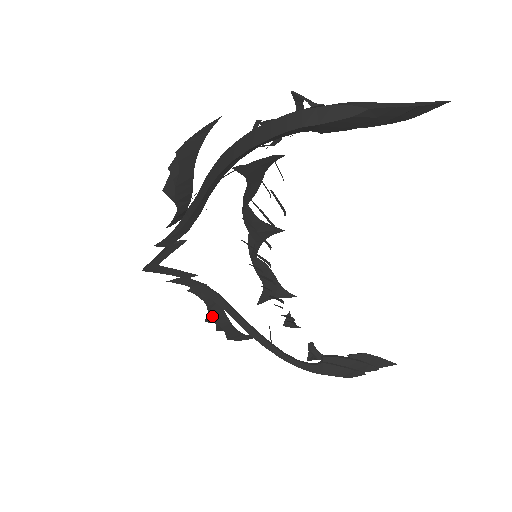
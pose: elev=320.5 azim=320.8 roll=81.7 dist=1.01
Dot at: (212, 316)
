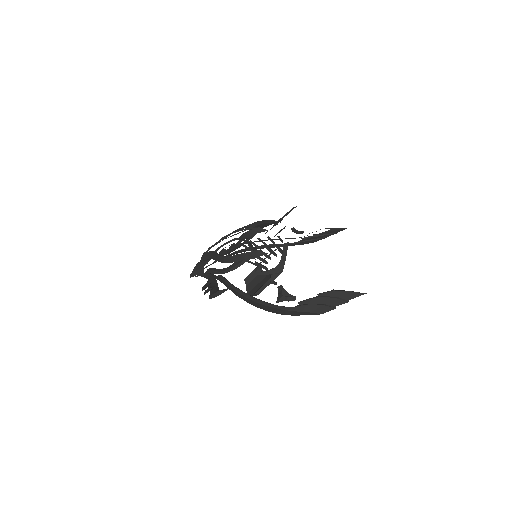
Dot at: occluded
